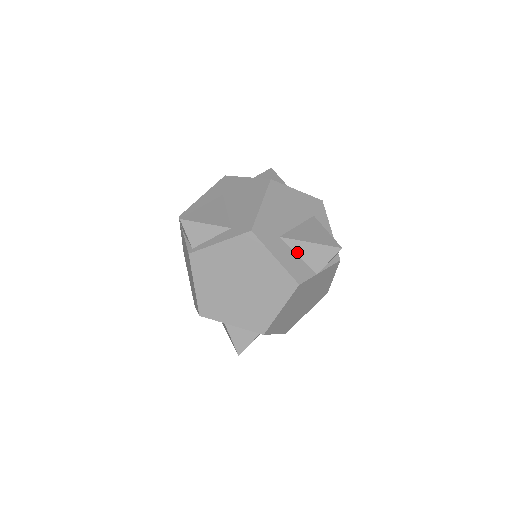
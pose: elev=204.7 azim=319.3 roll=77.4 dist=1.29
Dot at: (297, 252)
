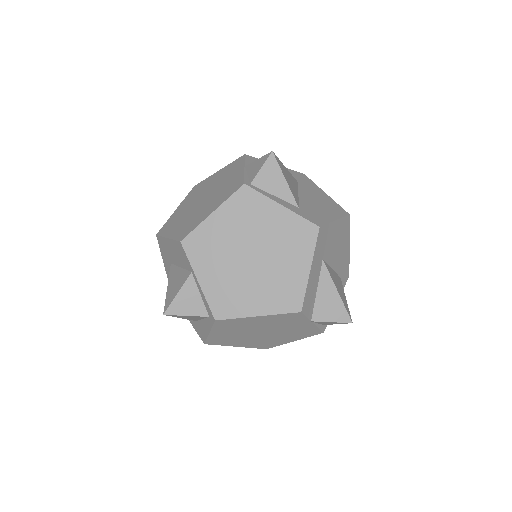
Dot at: (320, 286)
